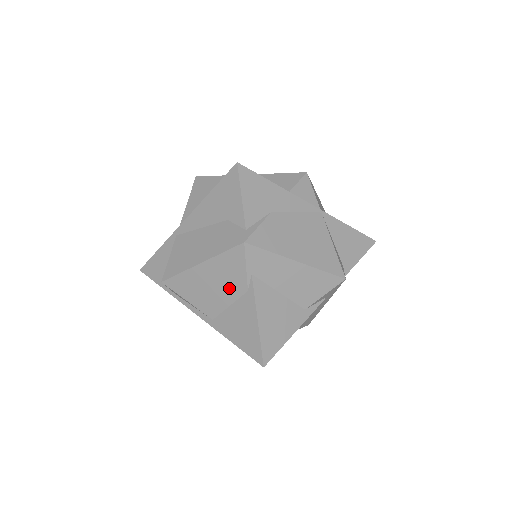
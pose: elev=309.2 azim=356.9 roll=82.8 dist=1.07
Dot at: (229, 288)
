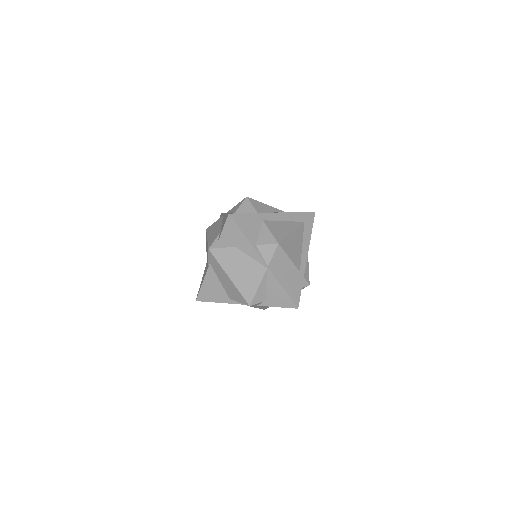
Dot at: (207, 259)
